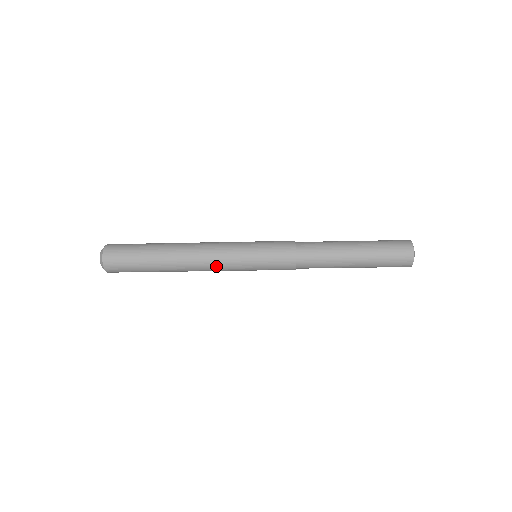
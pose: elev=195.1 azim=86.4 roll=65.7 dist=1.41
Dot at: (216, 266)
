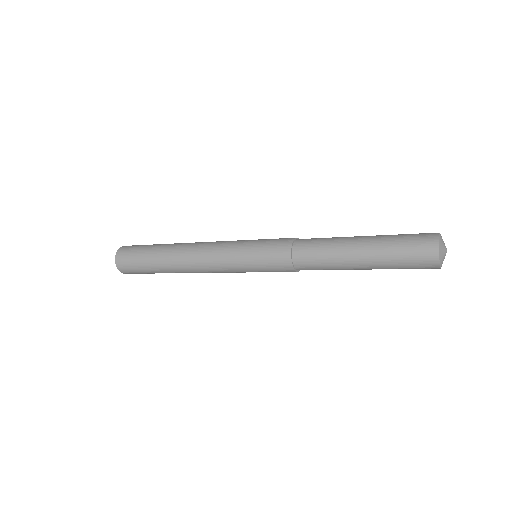
Dot at: (216, 272)
